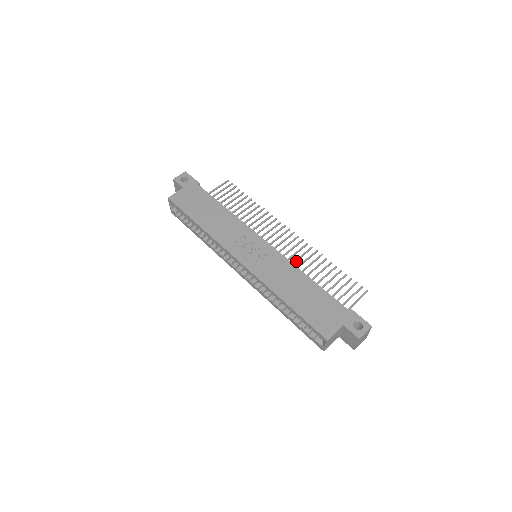
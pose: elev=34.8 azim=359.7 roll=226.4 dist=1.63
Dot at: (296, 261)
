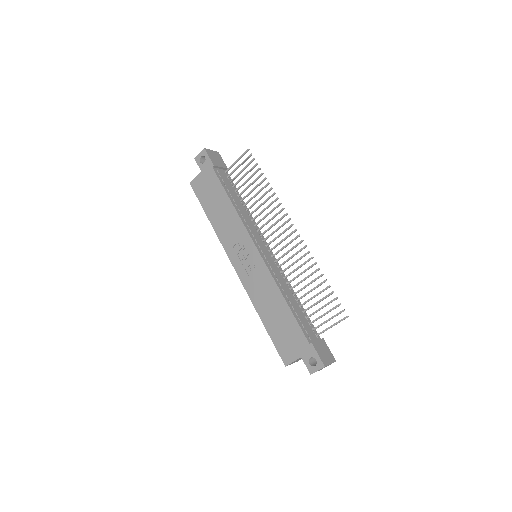
Dot at: (291, 265)
